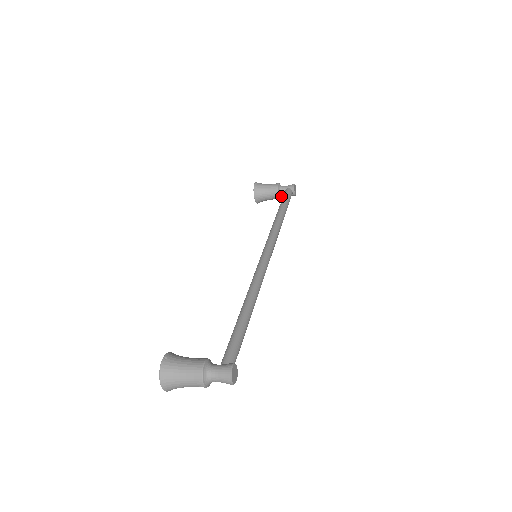
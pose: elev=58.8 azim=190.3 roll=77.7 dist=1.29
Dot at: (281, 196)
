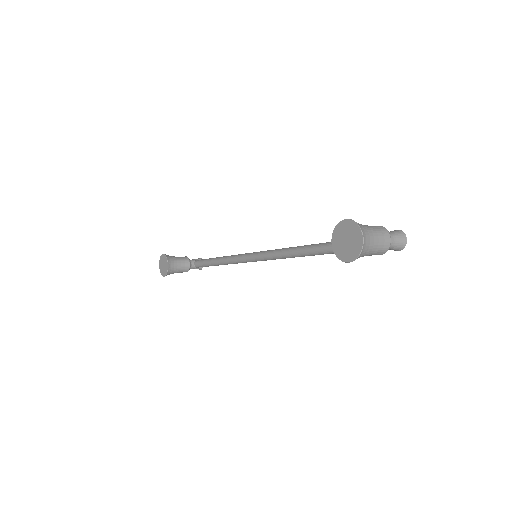
Dot at: (189, 268)
